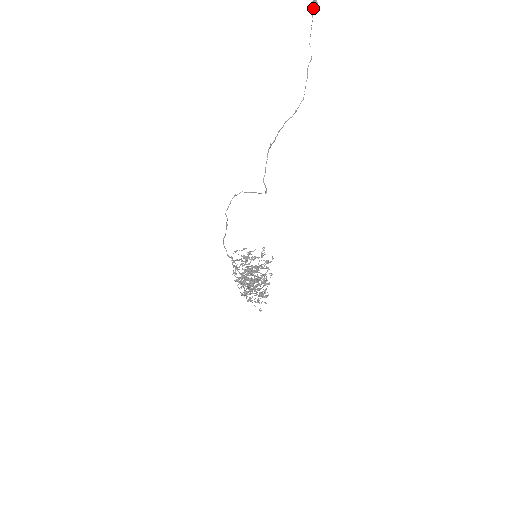
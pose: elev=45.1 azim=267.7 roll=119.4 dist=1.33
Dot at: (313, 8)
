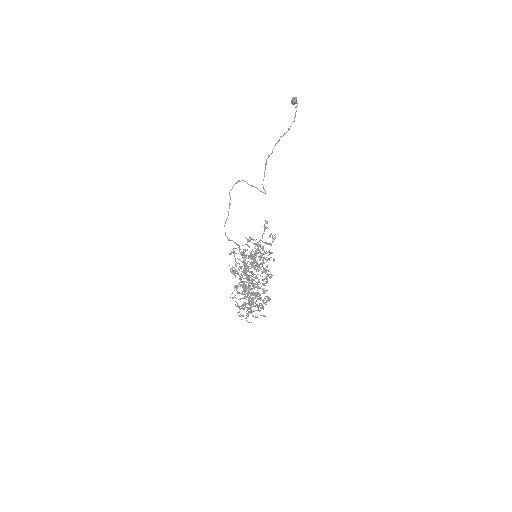
Dot at: occluded
